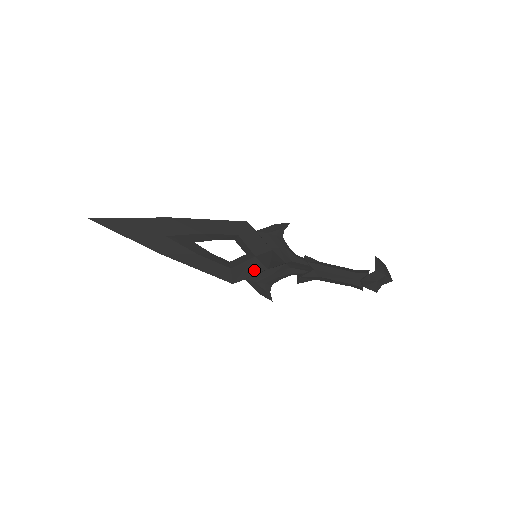
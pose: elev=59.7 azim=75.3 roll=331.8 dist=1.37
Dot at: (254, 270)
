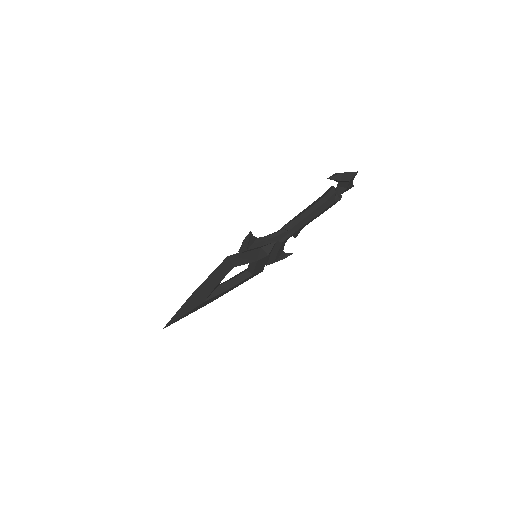
Dot at: (265, 260)
